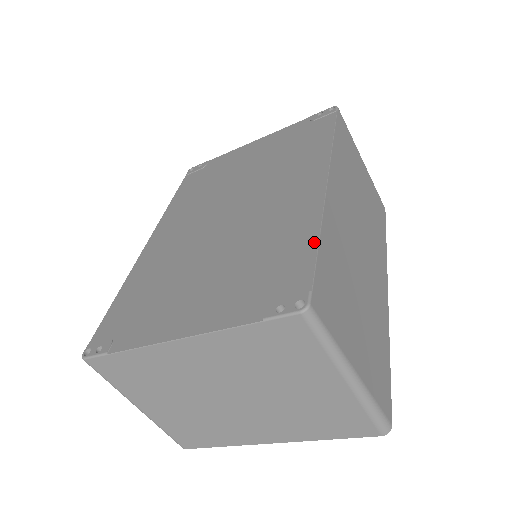
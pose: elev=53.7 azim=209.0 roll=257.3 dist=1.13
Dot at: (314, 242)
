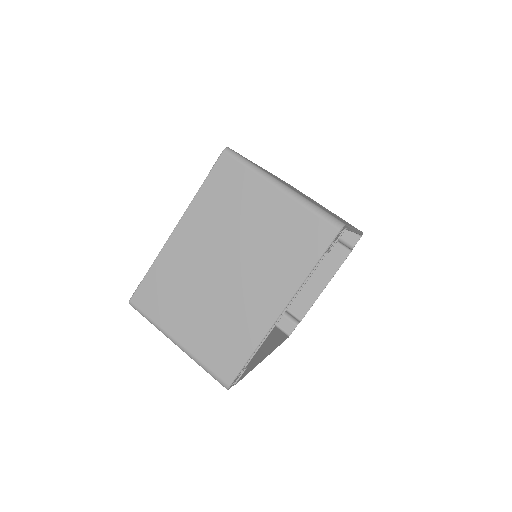
Dot at: occluded
